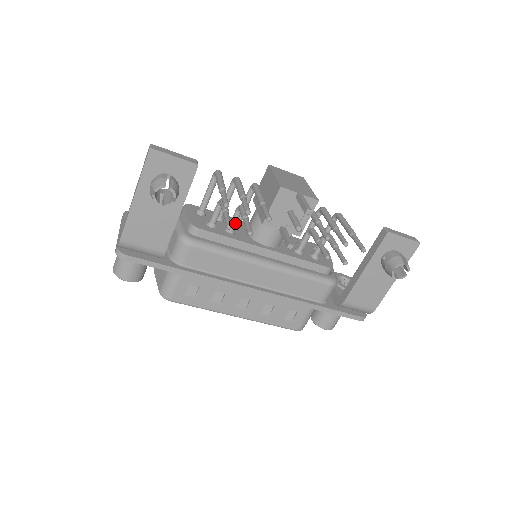
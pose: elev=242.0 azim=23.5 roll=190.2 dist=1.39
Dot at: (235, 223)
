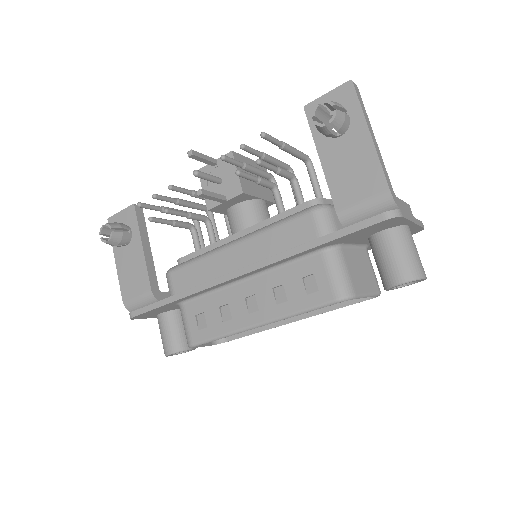
Dot at: (211, 237)
